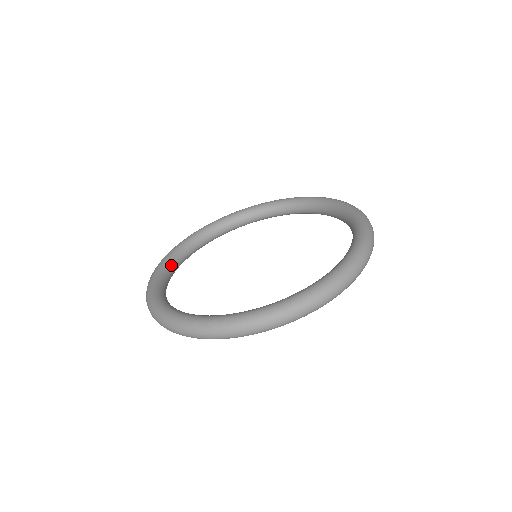
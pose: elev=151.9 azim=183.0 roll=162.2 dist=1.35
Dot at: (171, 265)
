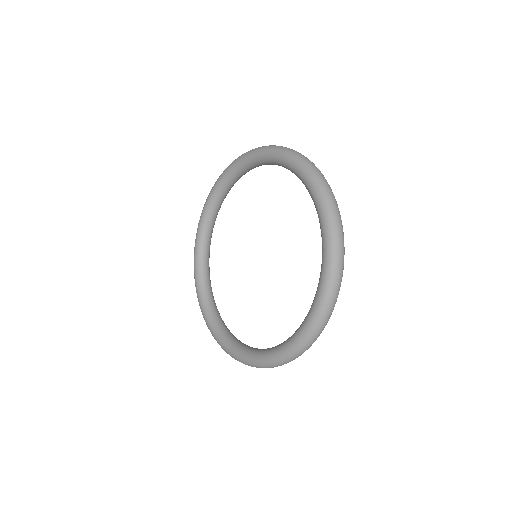
Dot at: (205, 290)
